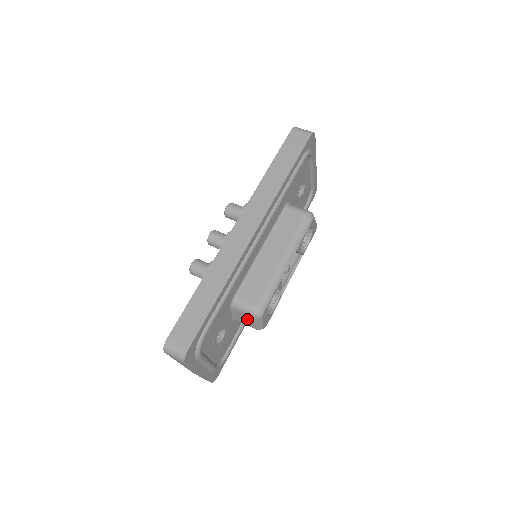
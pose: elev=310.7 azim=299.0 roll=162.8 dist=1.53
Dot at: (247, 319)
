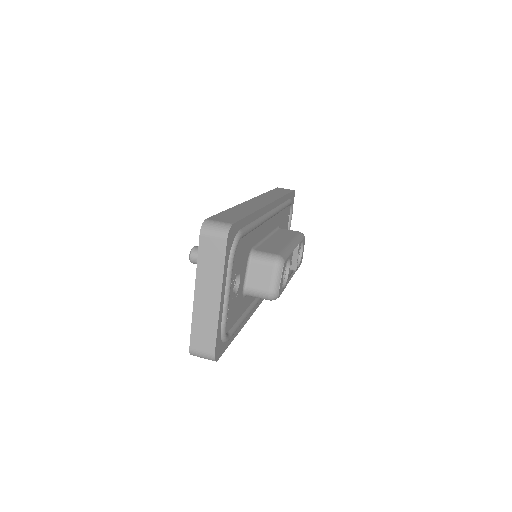
Dot at: (264, 275)
